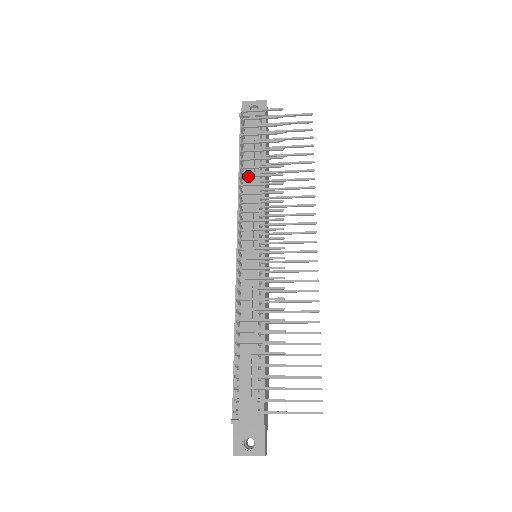
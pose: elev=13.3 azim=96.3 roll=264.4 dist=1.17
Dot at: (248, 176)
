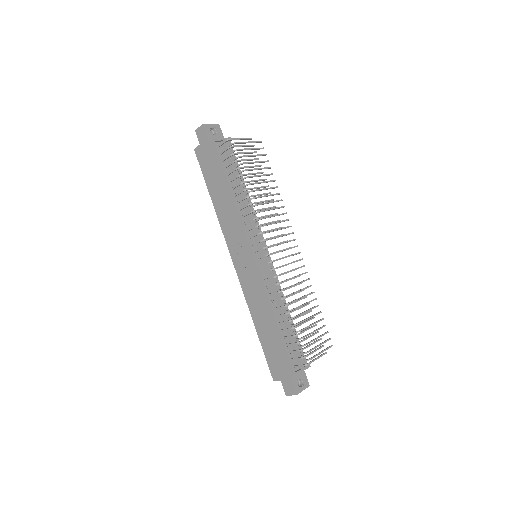
Dot at: (253, 196)
